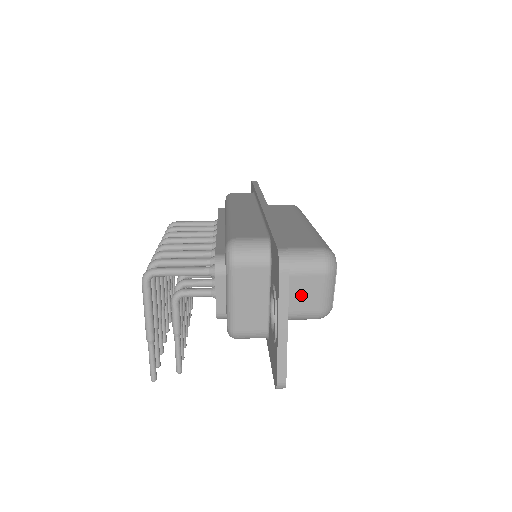
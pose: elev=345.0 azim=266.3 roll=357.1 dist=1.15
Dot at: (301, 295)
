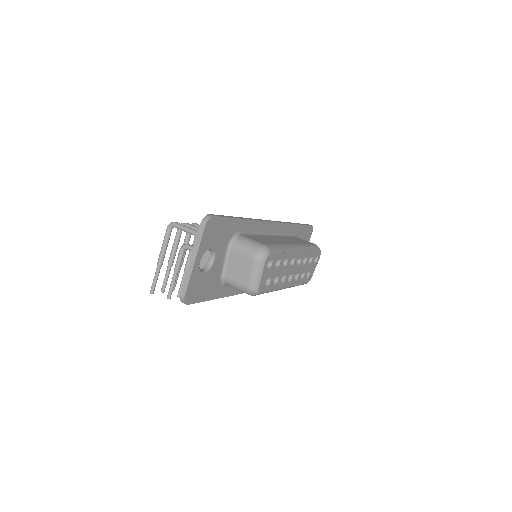
Dot at: (238, 268)
